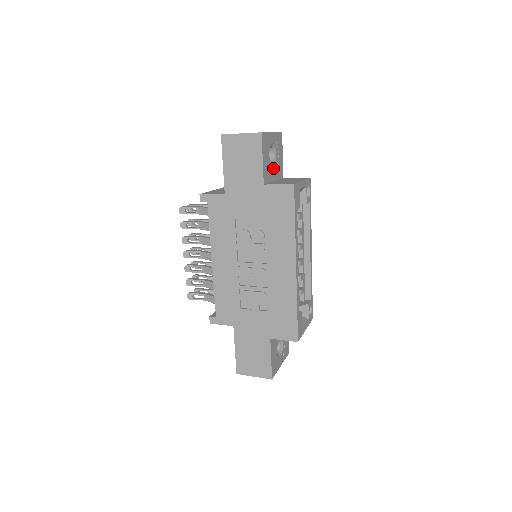
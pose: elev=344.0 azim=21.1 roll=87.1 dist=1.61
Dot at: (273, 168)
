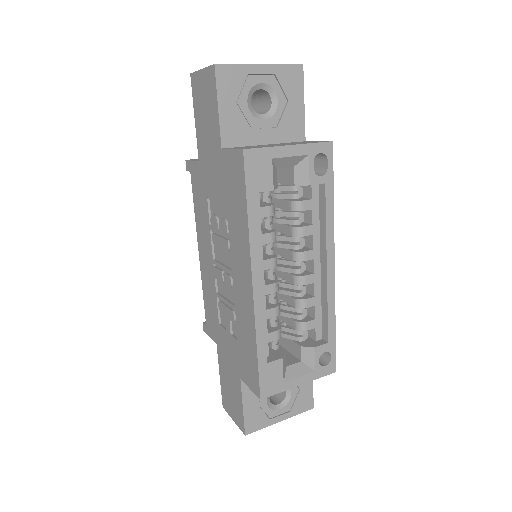
Dot at: (264, 124)
